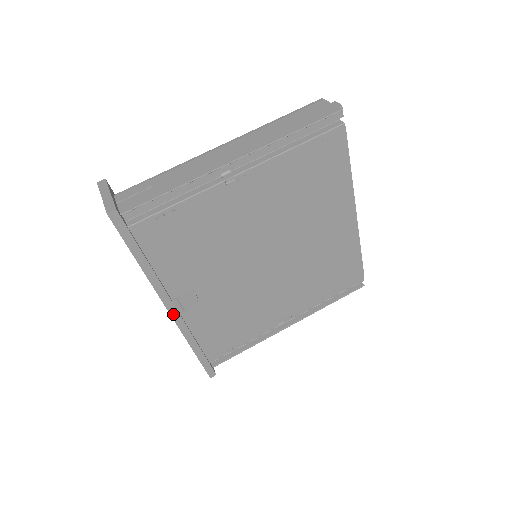
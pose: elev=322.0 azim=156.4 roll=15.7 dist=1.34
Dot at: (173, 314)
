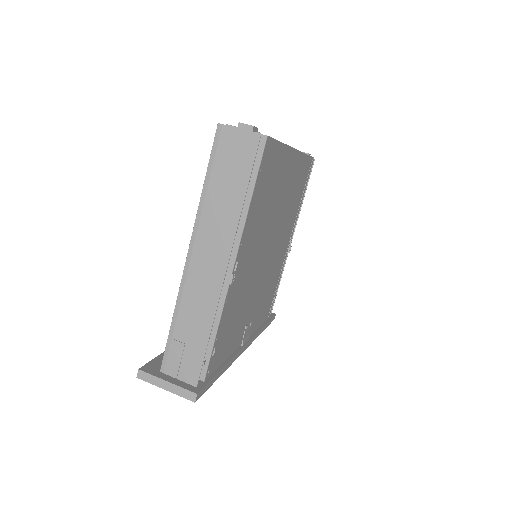
Dot at: (246, 347)
